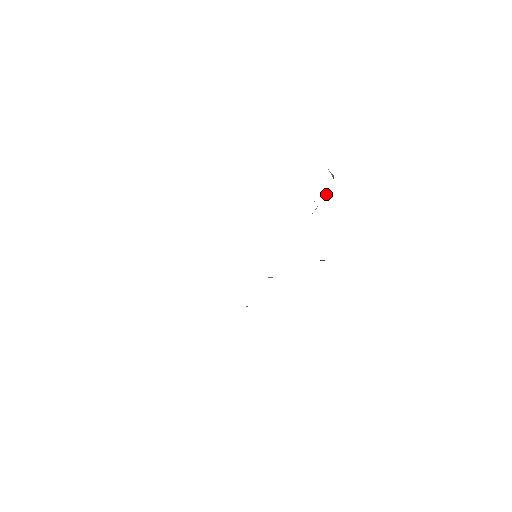
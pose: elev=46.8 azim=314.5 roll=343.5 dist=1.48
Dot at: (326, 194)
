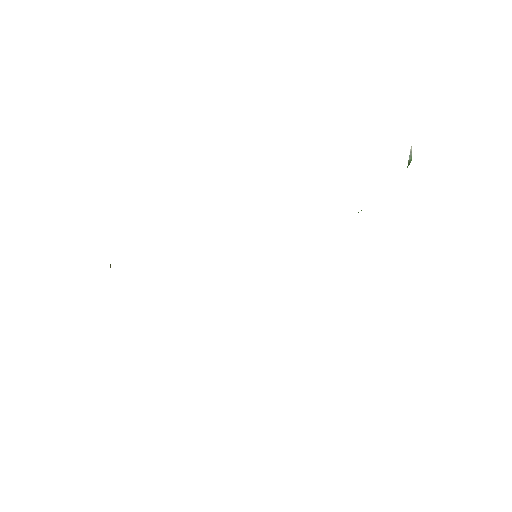
Dot at: occluded
